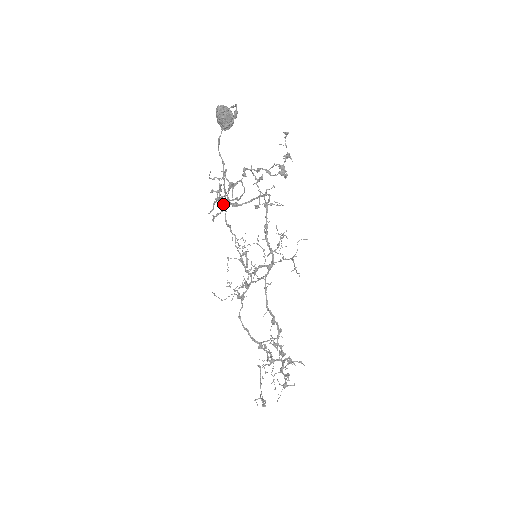
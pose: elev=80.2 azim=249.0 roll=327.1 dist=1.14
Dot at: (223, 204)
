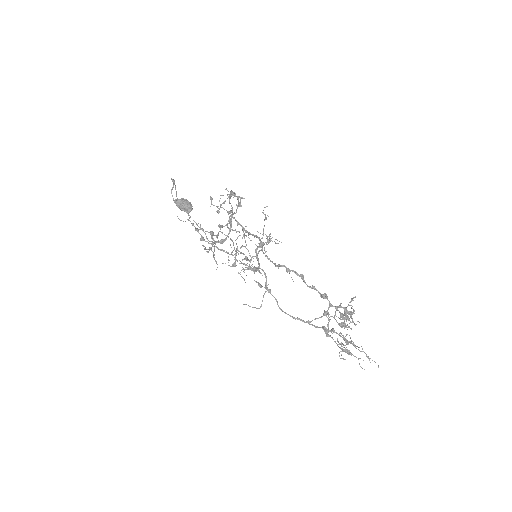
Dot at: (207, 239)
